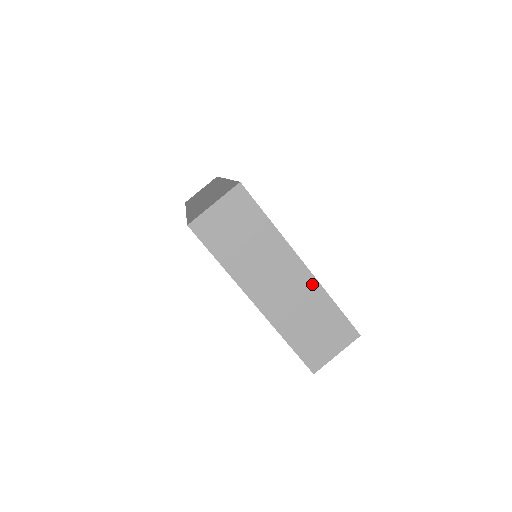
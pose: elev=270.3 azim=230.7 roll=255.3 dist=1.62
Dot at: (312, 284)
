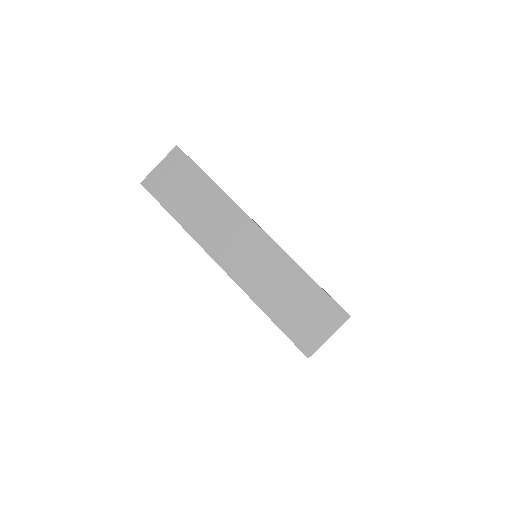
Dot at: occluded
